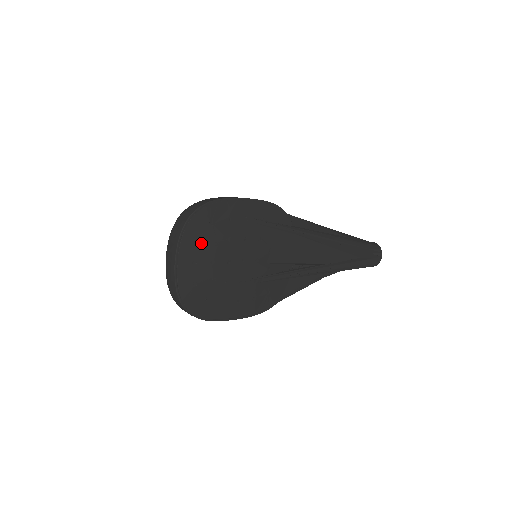
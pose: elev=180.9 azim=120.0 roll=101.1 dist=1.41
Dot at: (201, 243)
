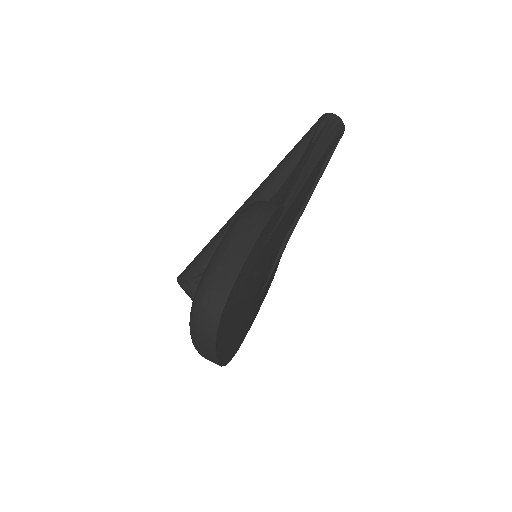
Dot at: (230, 325)
